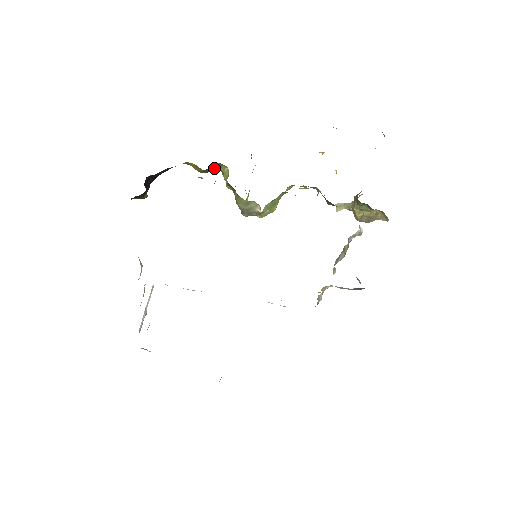
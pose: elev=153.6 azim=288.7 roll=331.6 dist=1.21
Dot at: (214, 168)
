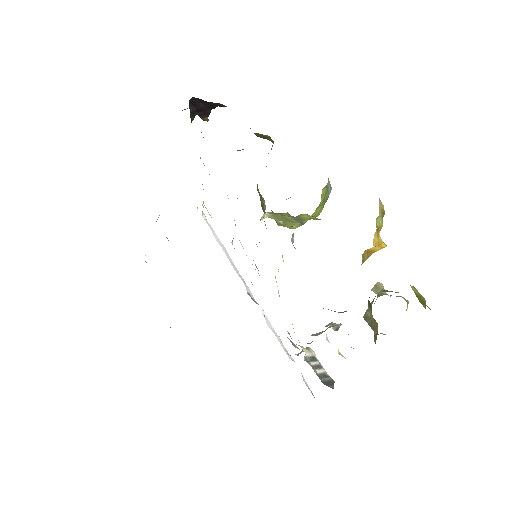
Dot at: (268, 138)
